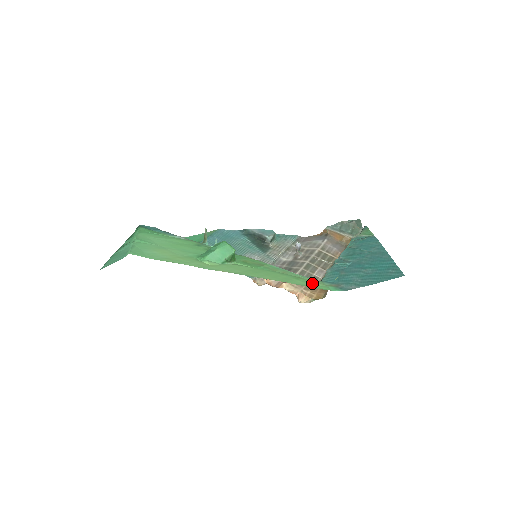
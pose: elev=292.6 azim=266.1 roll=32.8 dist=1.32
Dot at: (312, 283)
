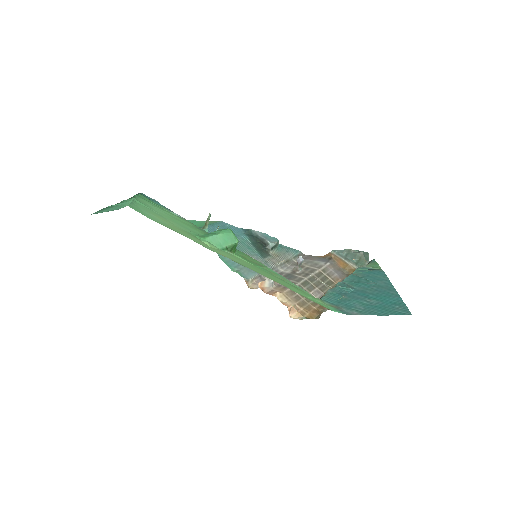
Dot at: (312, 297)
